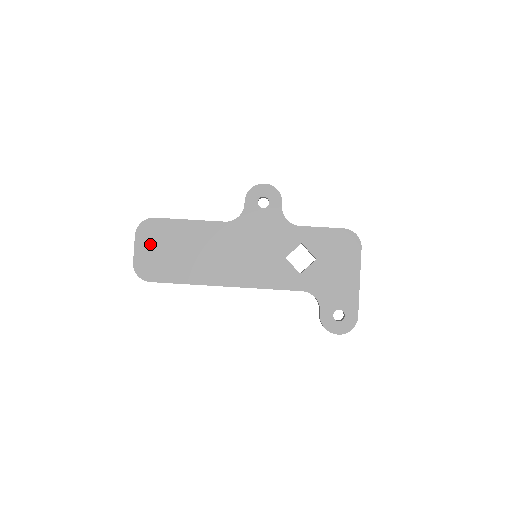
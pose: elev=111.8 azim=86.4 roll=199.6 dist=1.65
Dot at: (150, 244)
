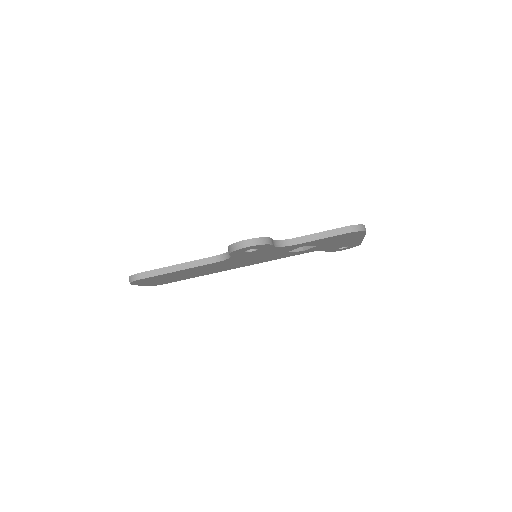
Dot at: (150, 282)
